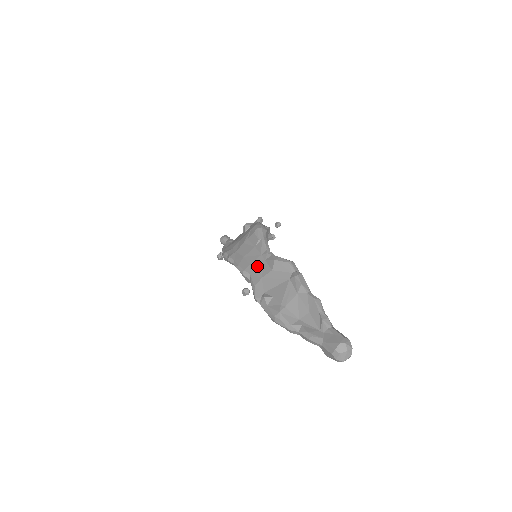
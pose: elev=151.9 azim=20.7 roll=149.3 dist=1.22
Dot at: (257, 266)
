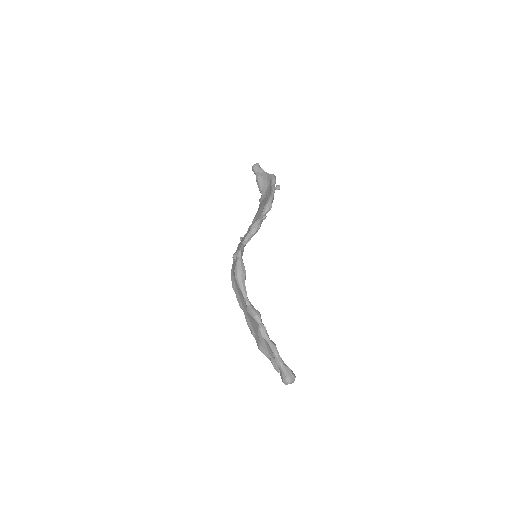
Dot at: (244, 306)
